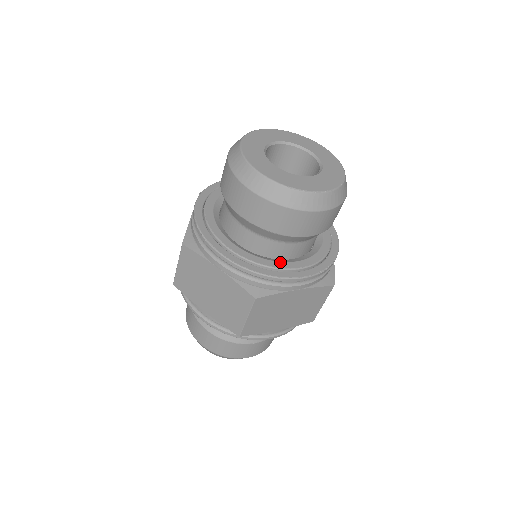
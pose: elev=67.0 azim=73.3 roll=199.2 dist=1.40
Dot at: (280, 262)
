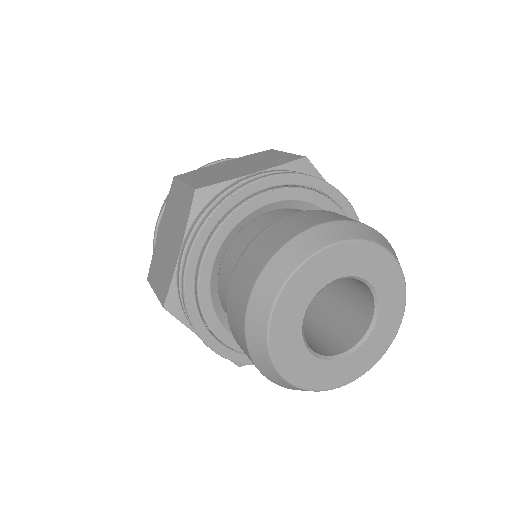
Dot at: occluded
